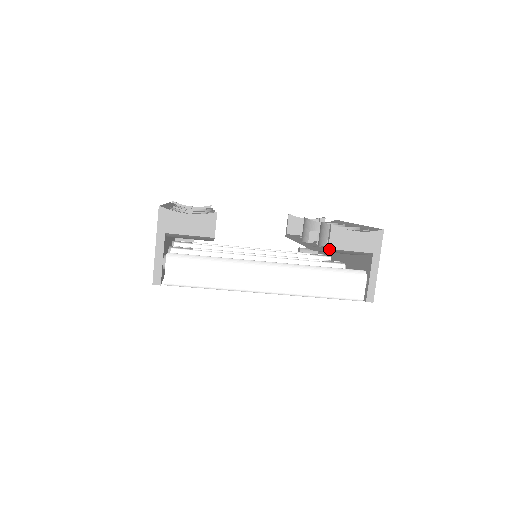
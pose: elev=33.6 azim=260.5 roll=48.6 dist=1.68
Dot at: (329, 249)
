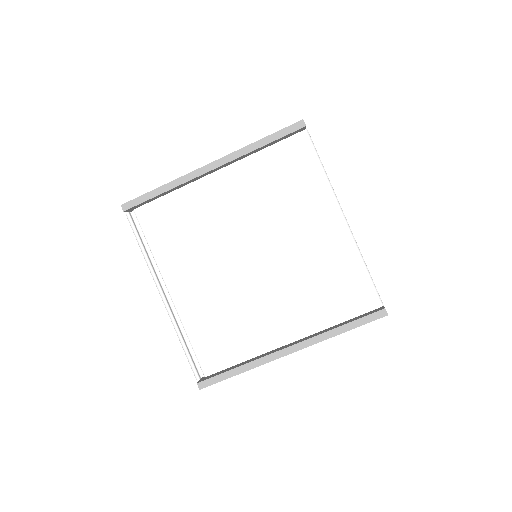
Dot at: occluded
